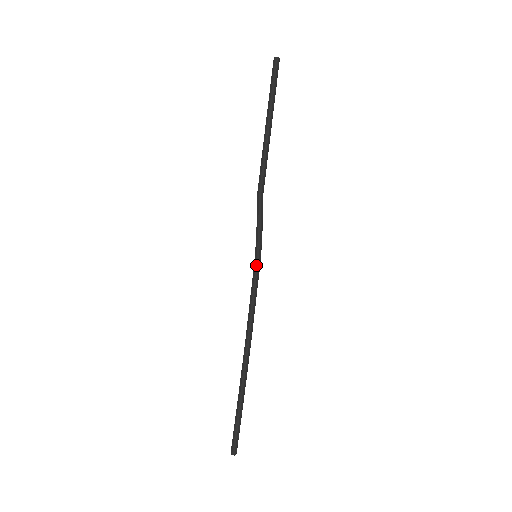
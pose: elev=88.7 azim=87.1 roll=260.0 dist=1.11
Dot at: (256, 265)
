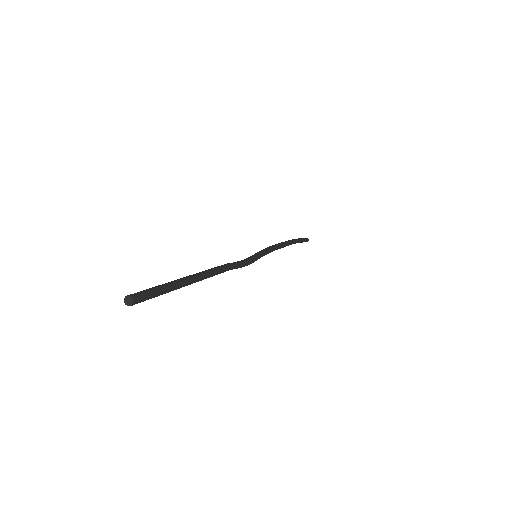
Dot at: occluded
